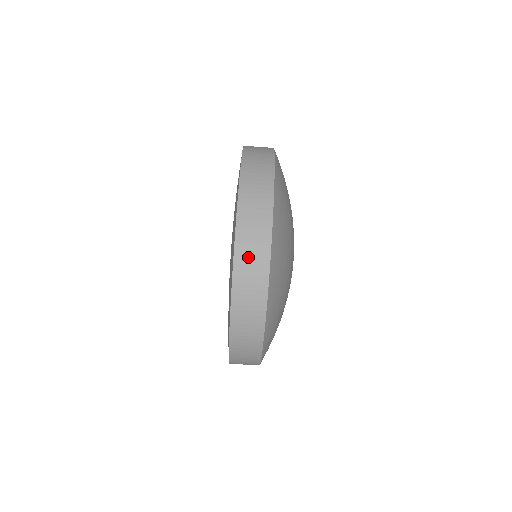
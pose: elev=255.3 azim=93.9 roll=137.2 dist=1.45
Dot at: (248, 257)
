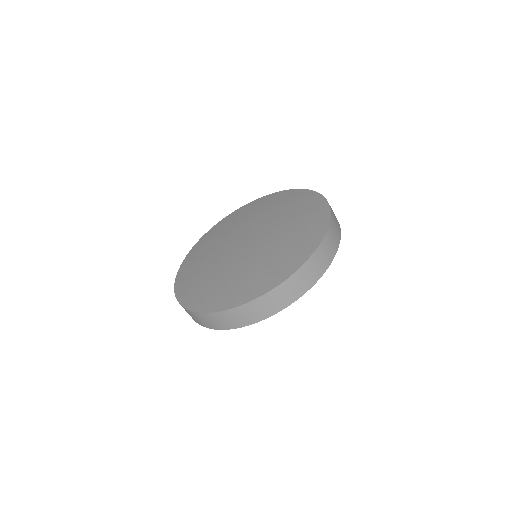
Dot at: (209, 320)
